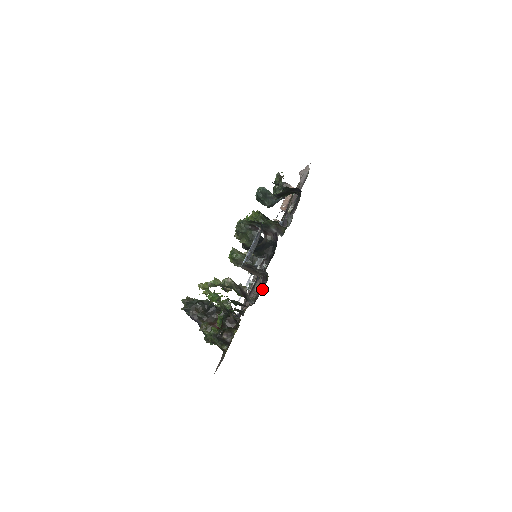
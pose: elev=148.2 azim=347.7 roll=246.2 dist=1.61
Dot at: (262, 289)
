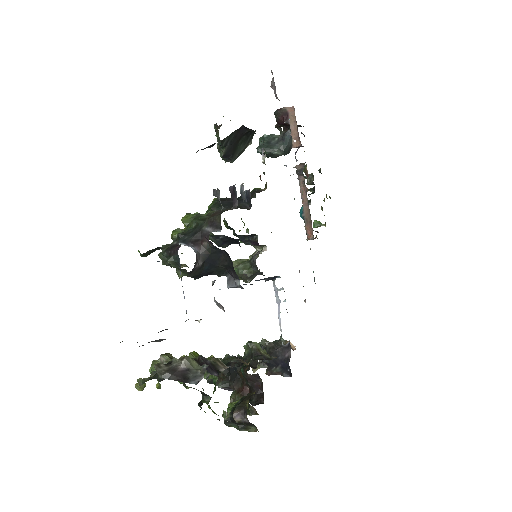
Dot at: occluded
